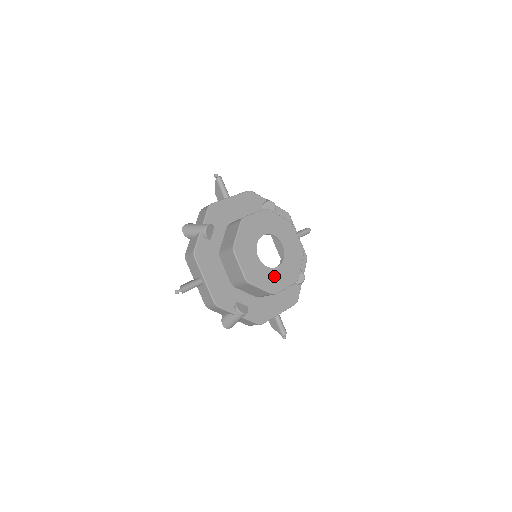
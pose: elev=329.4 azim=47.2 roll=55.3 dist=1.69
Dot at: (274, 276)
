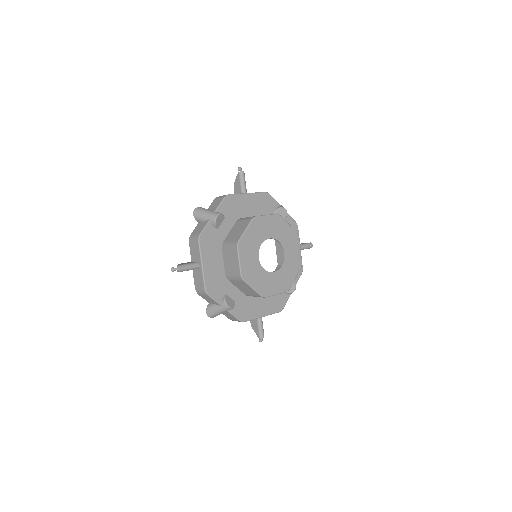
Dot at: (268, 280)
